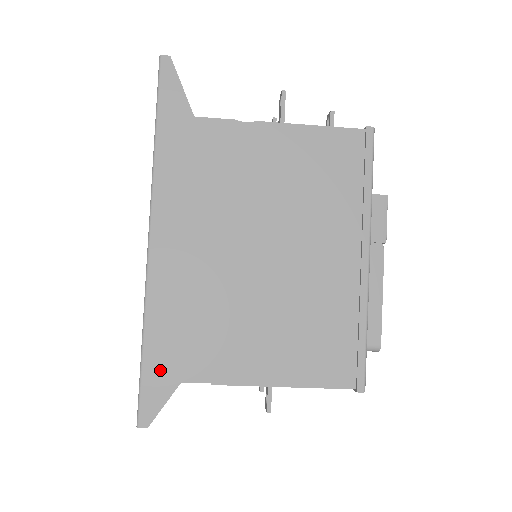
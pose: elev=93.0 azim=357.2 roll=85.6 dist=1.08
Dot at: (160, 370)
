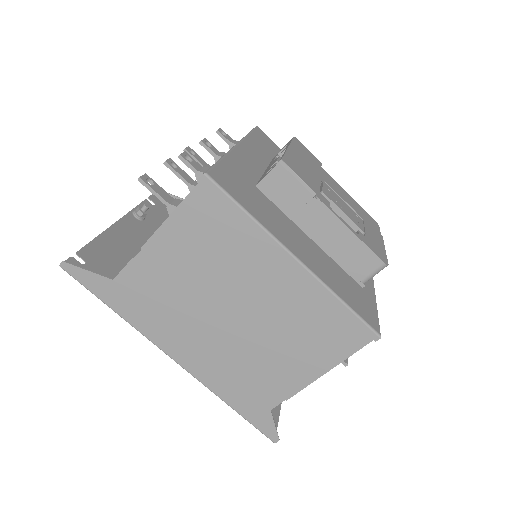
Dot at: (254, 413)
